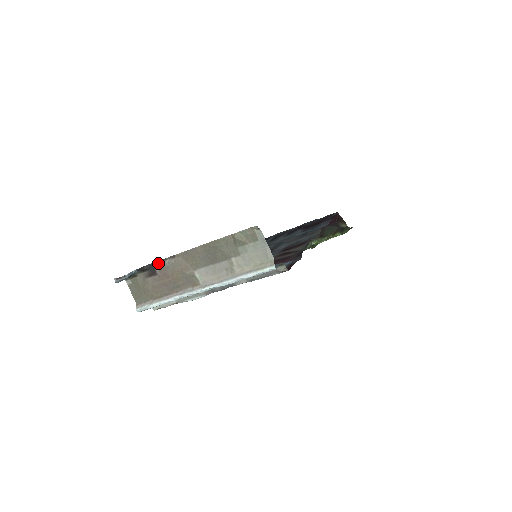
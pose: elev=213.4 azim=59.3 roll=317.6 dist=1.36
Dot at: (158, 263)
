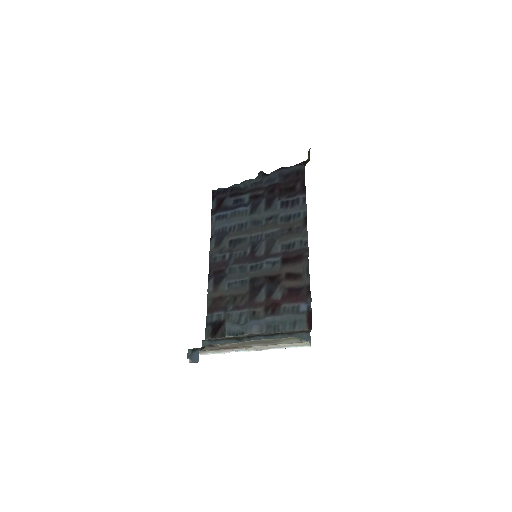
Dot at: (217, 345)
